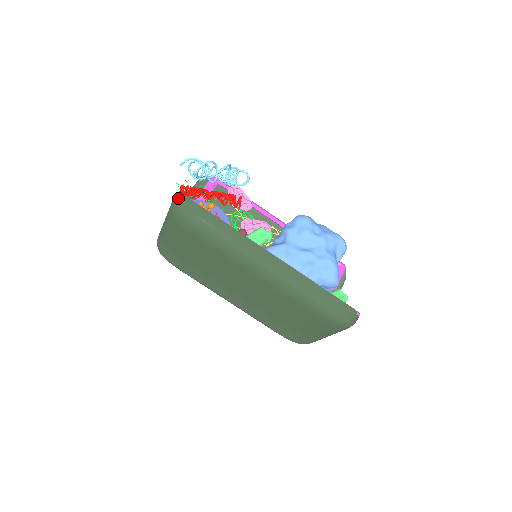
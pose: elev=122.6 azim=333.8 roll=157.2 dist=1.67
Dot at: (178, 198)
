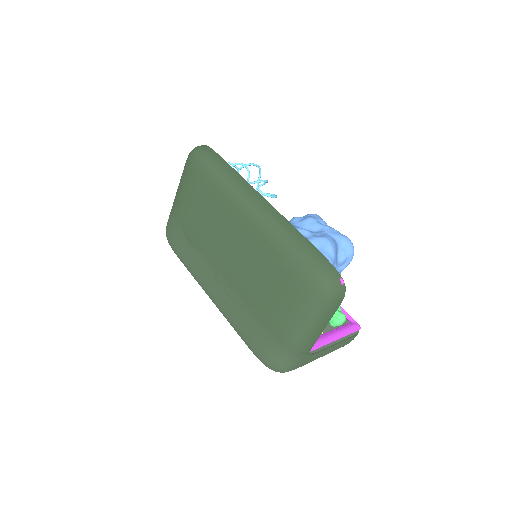
Dot at: occluded
